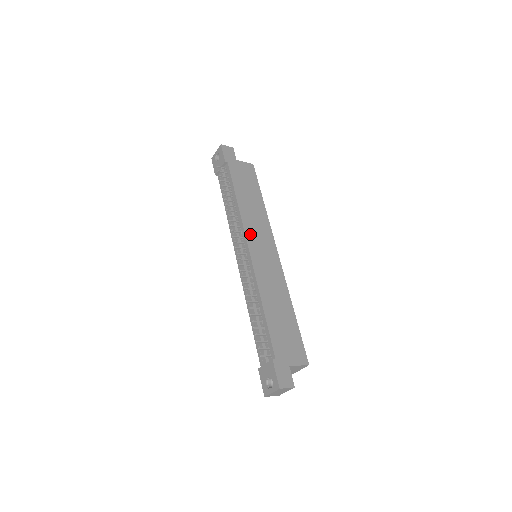
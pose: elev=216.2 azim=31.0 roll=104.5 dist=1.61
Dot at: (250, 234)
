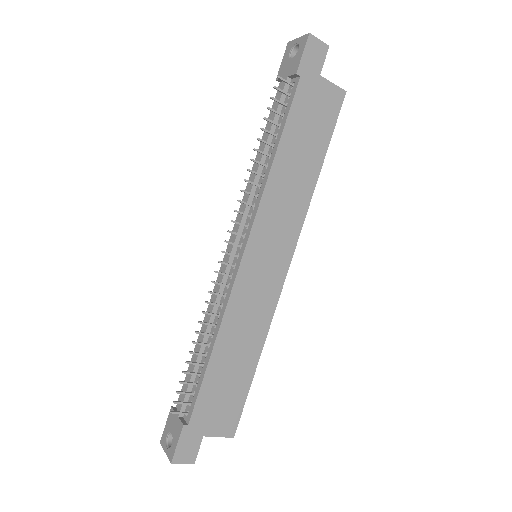
Dot at: (261, 227)
